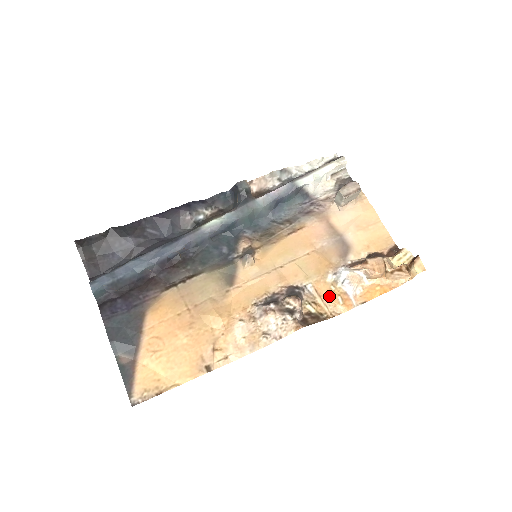
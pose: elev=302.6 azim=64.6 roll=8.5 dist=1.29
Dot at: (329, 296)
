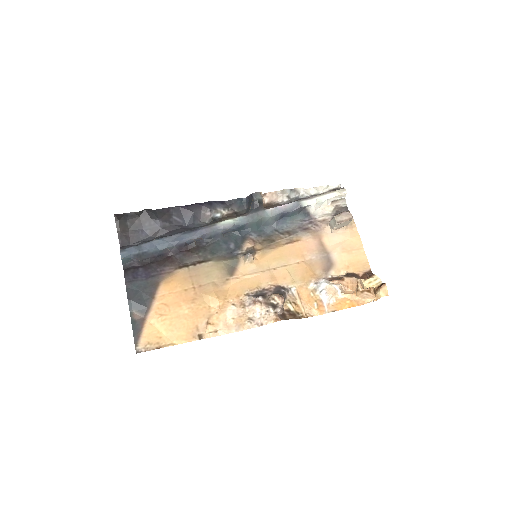
Dot at: (307, 300)
